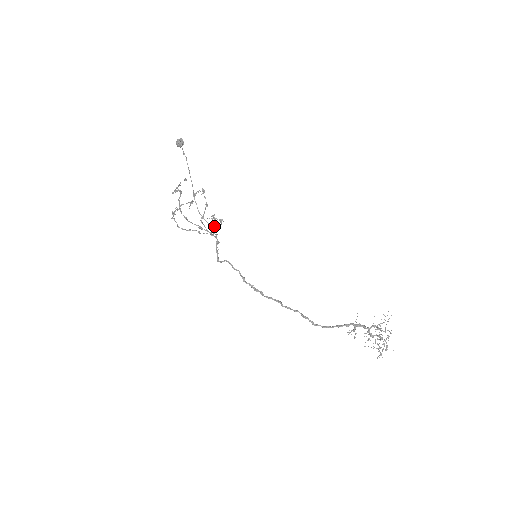
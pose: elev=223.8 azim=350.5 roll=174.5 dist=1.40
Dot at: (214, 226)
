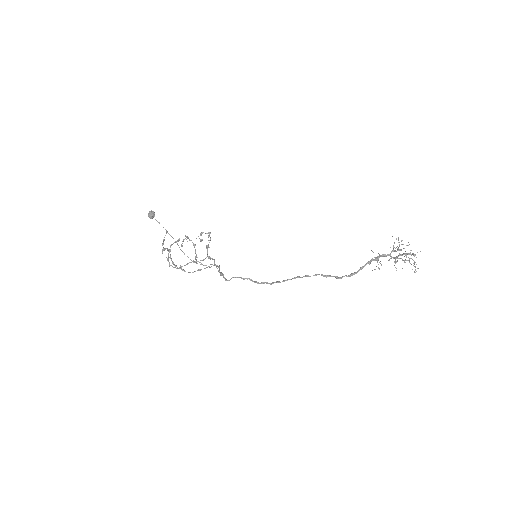
Dot at: (206, 246)
